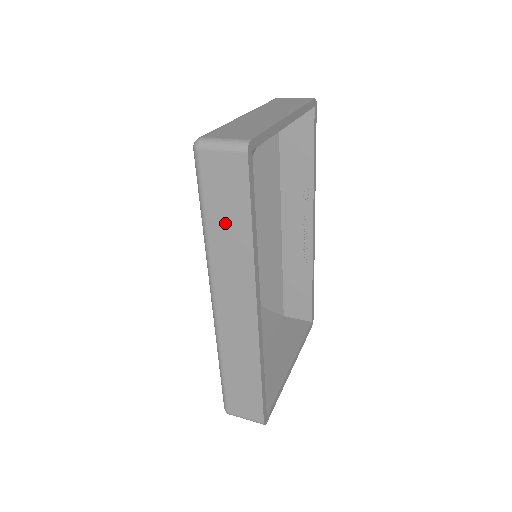
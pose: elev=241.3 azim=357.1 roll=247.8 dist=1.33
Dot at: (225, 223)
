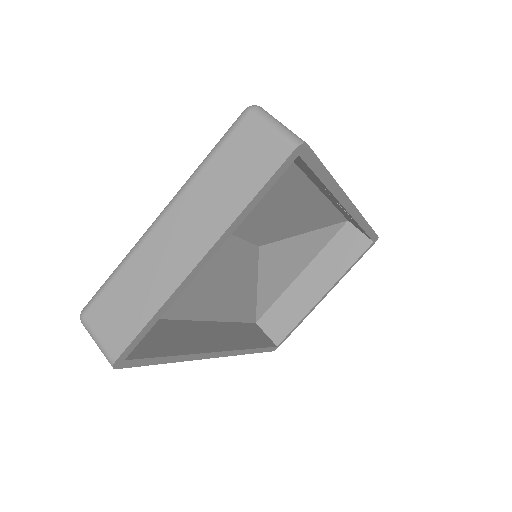
Dot at: occluded
